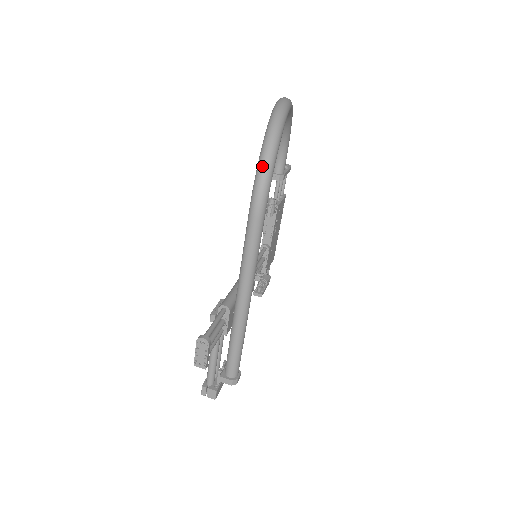
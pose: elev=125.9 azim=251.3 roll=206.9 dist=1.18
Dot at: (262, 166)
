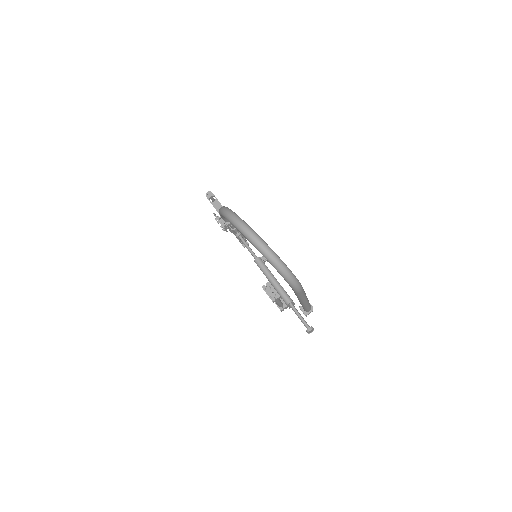
Dot at: (291, 282)
